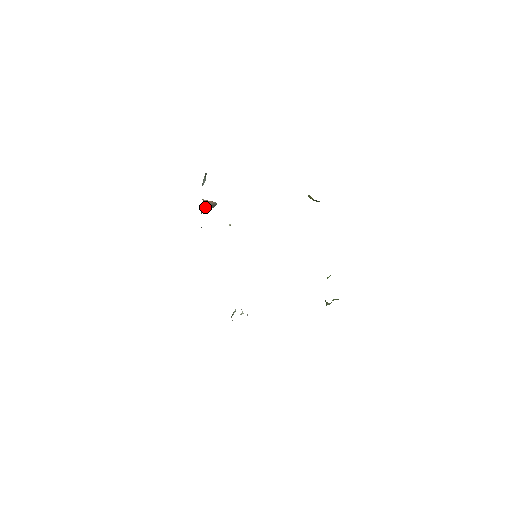
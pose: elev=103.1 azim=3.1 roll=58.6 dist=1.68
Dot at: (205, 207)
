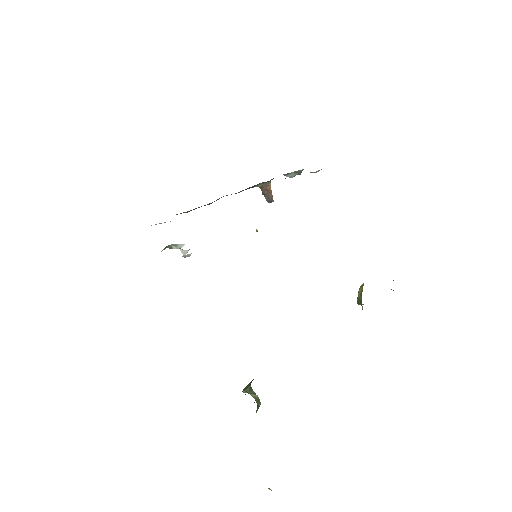
Dot at: (263, 189)
